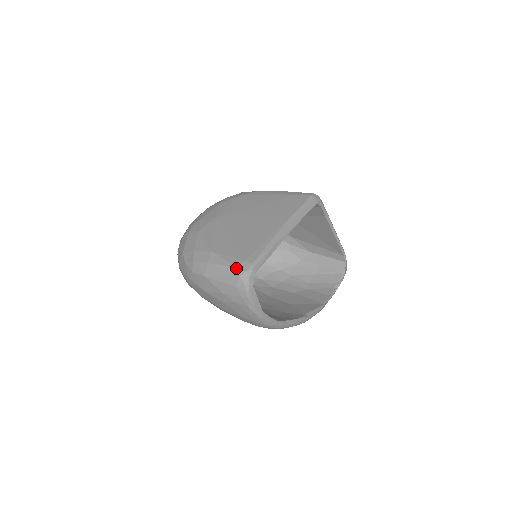
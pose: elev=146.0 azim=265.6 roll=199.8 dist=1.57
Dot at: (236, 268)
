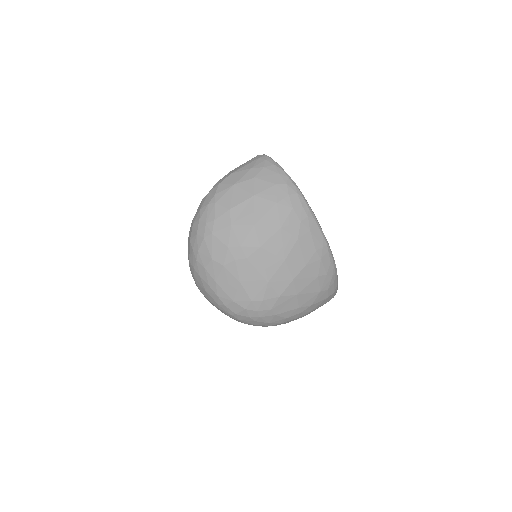
Dot at: occluded
